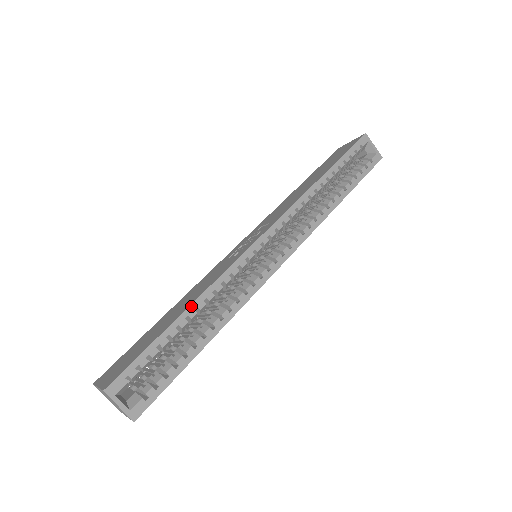
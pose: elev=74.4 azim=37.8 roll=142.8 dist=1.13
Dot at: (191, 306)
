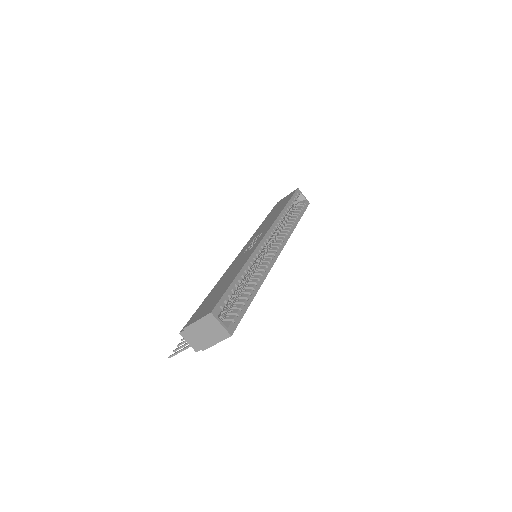
Dot at: (242, 269)
